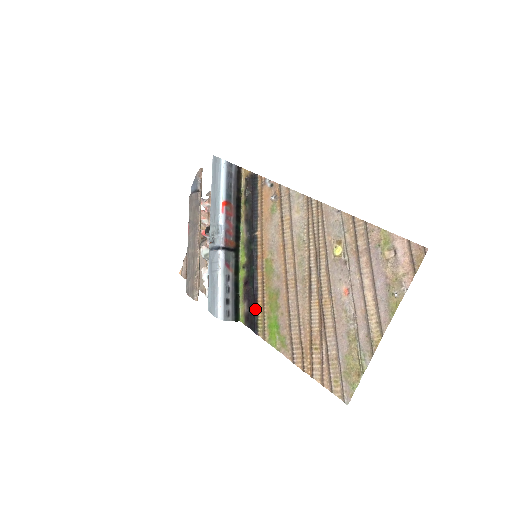
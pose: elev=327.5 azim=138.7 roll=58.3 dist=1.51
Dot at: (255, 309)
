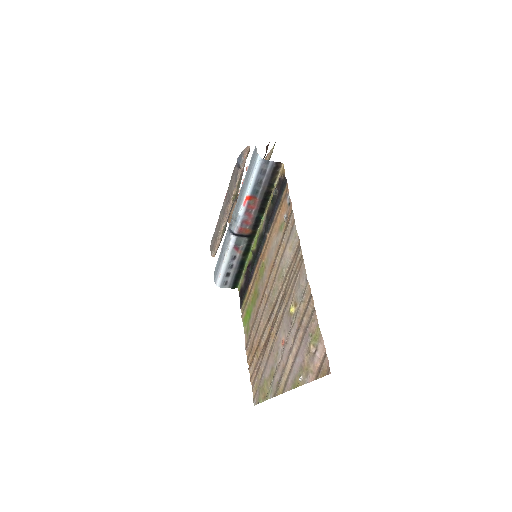
Dot at: (245, 291)
